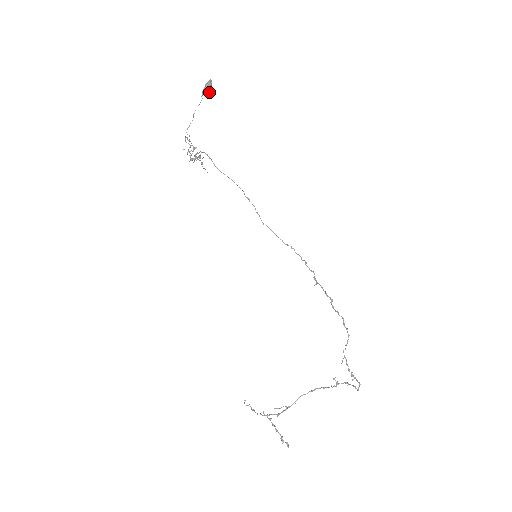
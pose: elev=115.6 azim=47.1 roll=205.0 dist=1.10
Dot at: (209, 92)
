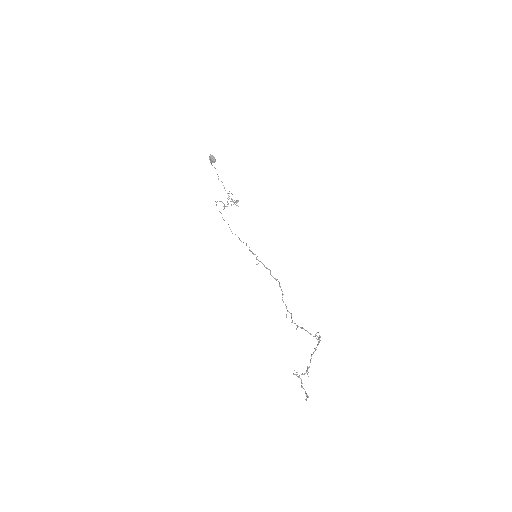
Dot at: (214, 162)
